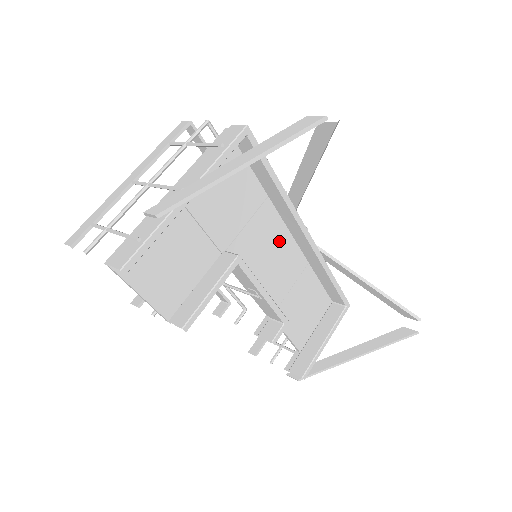
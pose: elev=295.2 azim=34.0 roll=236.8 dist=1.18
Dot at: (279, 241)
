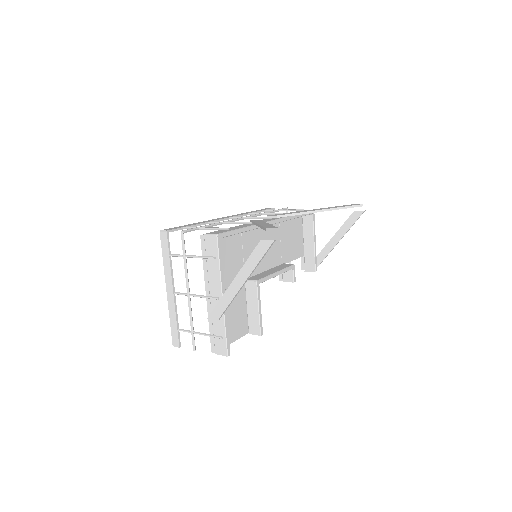
Dot at: (260, 235)
